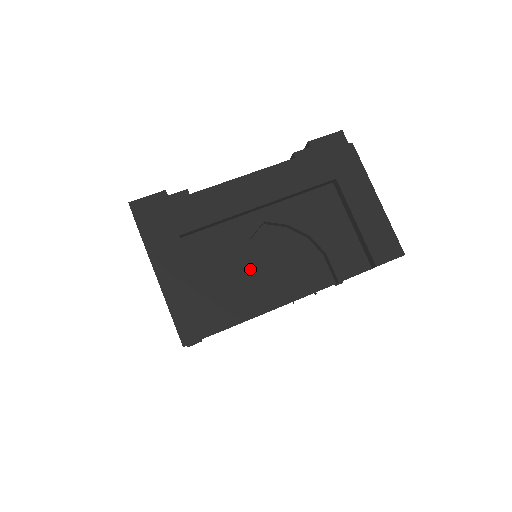
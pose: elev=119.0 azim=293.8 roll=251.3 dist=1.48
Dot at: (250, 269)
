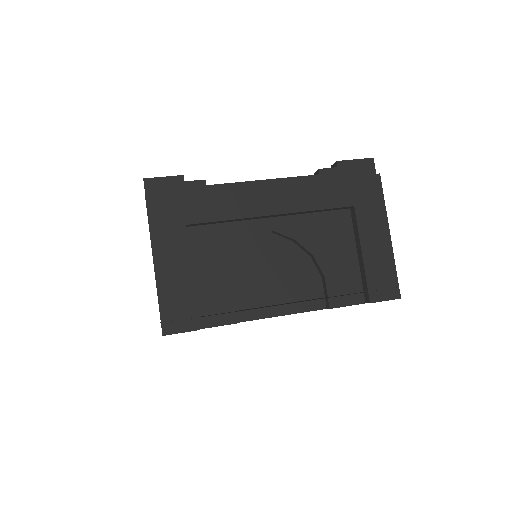
Dot at: (247, 274)
